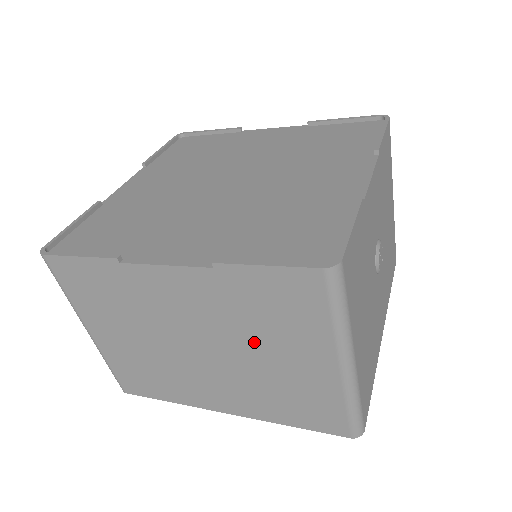
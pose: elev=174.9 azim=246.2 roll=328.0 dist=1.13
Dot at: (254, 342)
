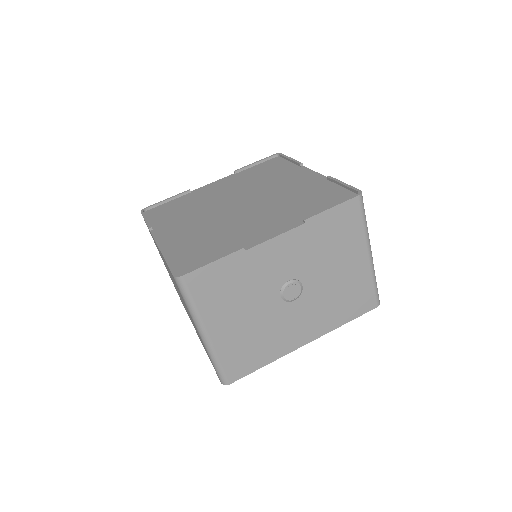
Dot at: occluded
